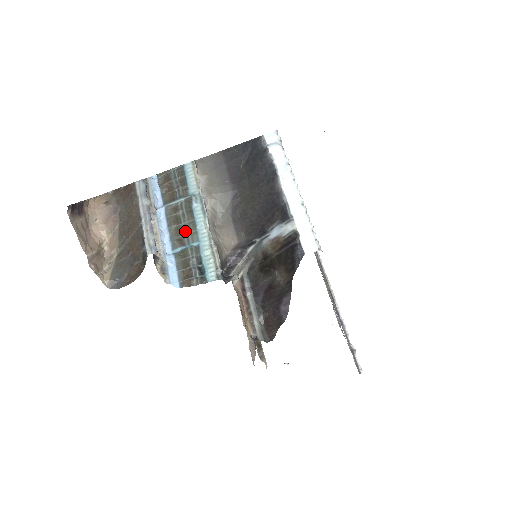
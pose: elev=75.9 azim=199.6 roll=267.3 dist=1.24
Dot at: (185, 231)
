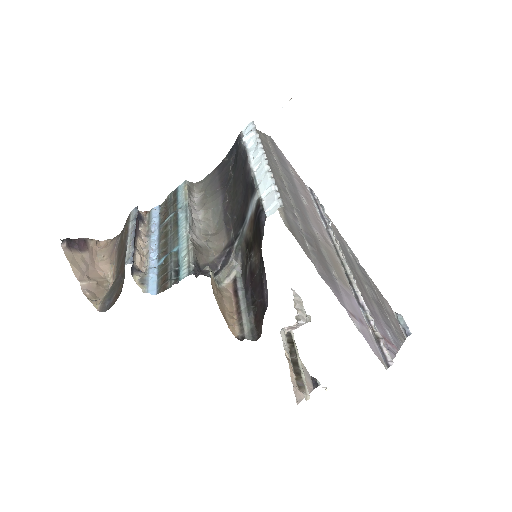
Dot at: (170, 241)
